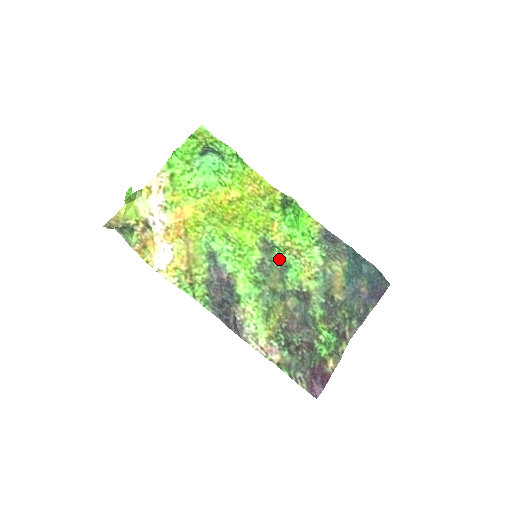
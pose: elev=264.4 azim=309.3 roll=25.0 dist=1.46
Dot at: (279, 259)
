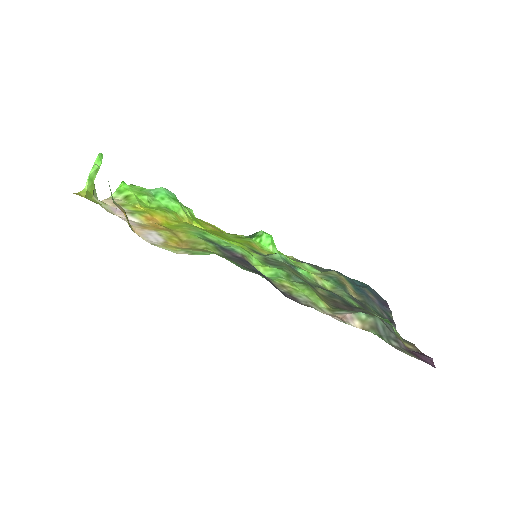
Dot at: (281, 257)
